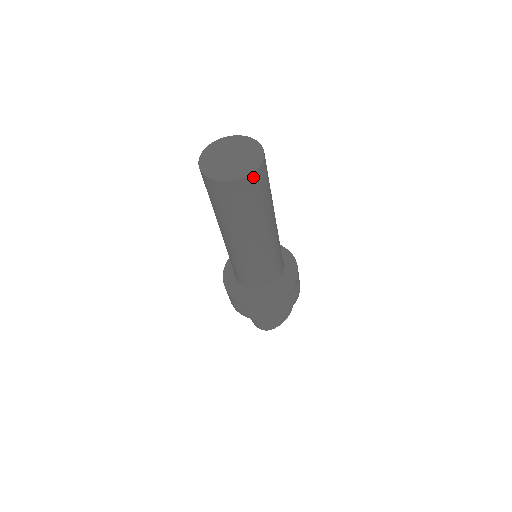
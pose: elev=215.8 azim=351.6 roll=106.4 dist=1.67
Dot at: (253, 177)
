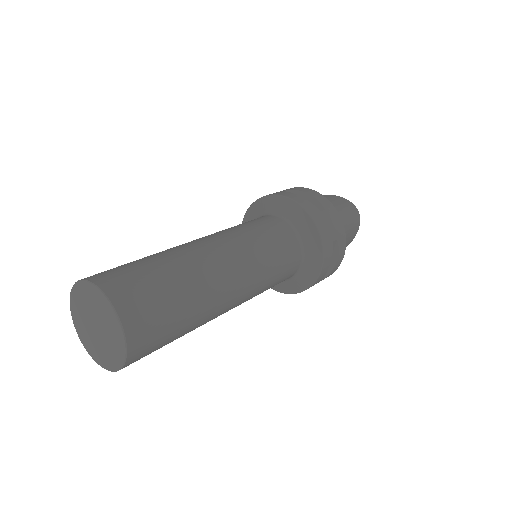
Dot at: (130, 361)
